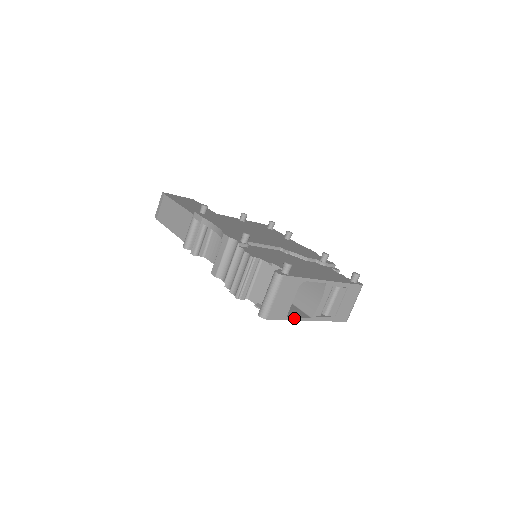
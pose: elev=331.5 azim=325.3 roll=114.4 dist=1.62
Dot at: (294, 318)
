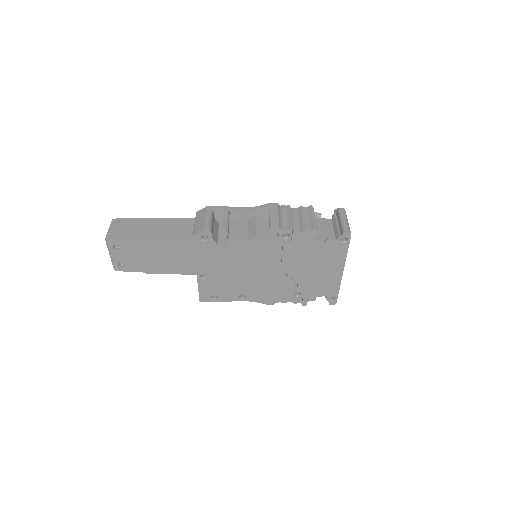
Dot at: (346, 256)
